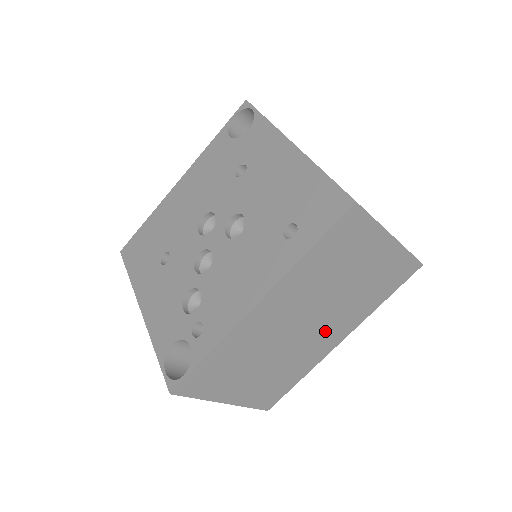
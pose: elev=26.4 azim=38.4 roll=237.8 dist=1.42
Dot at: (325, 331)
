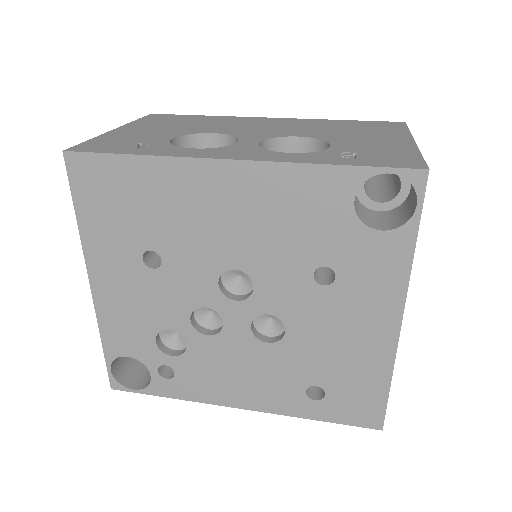
Dot at: occluded
